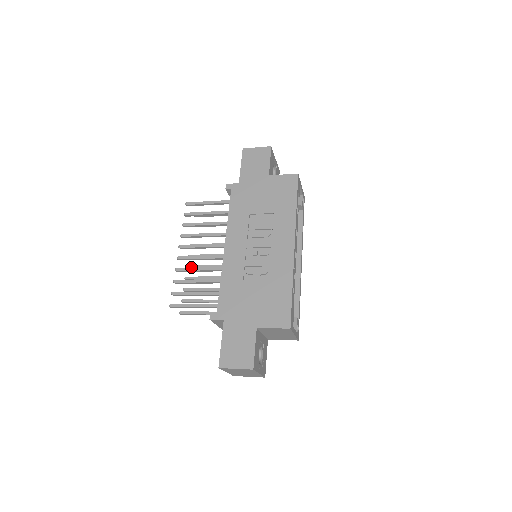
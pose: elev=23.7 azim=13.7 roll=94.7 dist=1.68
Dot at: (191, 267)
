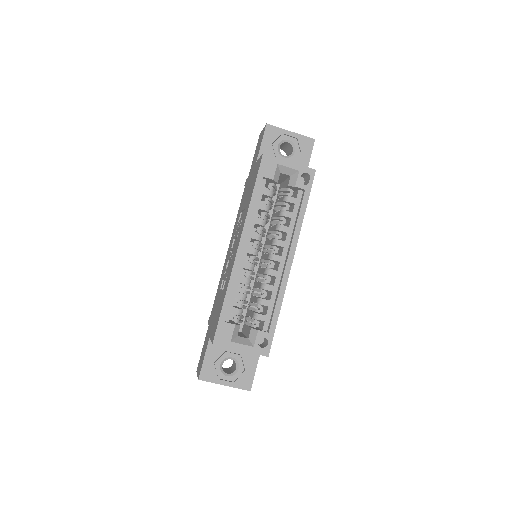
Dot at: occluded
